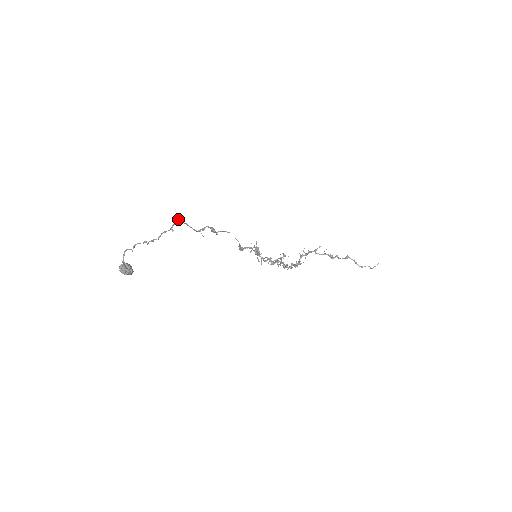
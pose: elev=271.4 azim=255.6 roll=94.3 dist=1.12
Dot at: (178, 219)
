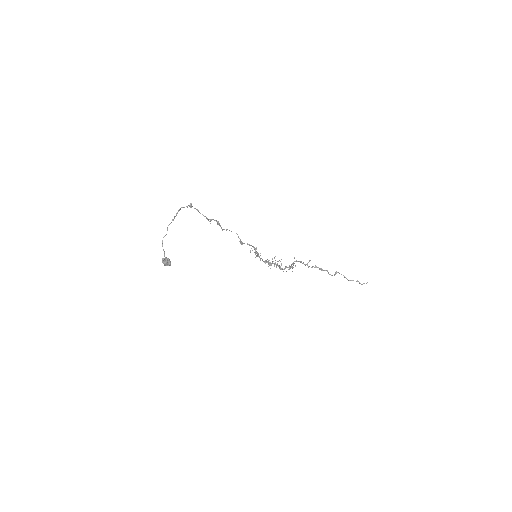
Dot at: (191, 203)
